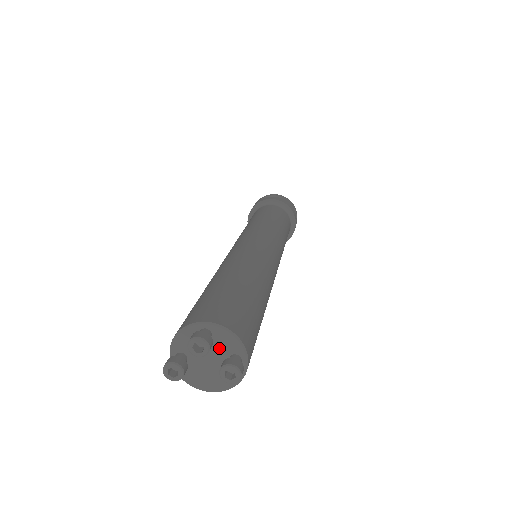
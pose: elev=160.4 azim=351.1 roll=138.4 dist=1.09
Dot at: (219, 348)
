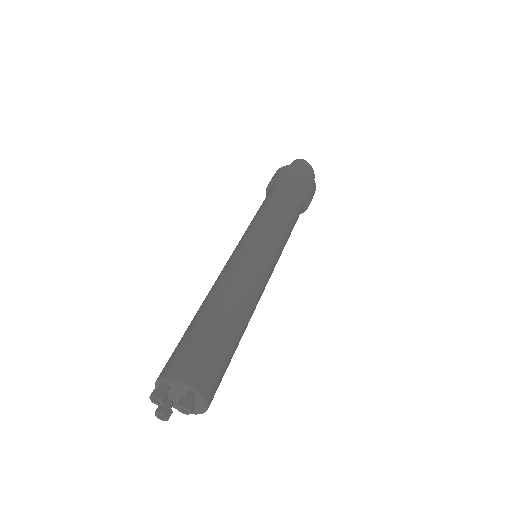
Dot at: (179, 390)
